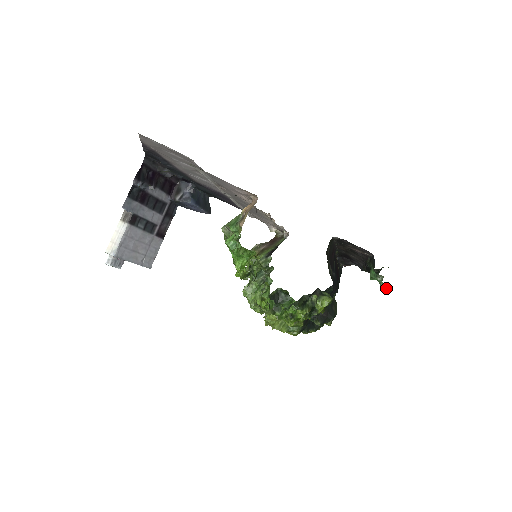
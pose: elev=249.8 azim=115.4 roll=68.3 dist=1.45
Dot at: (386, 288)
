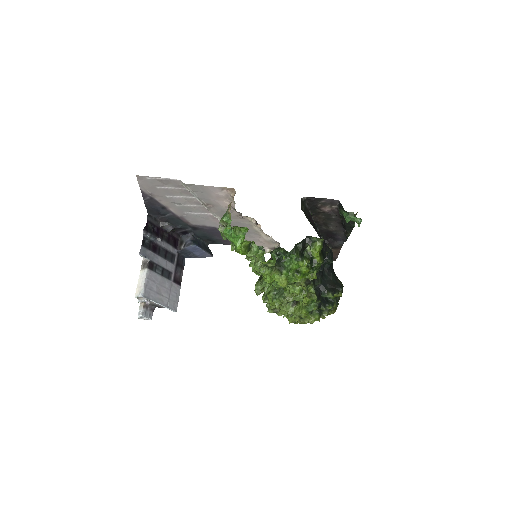
Dot at: (360, 221)
